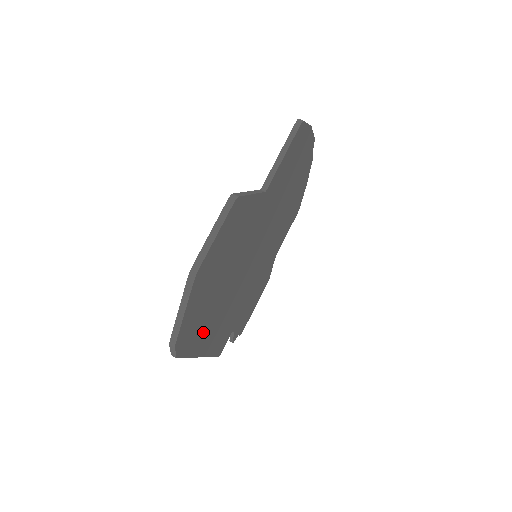
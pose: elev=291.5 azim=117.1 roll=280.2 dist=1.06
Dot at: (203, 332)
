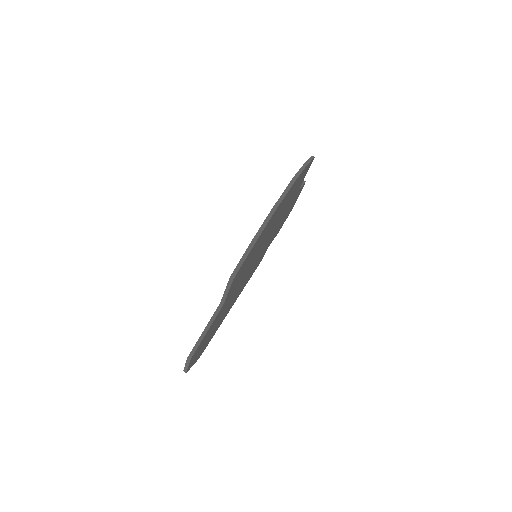
Dot at: (221, 321)
